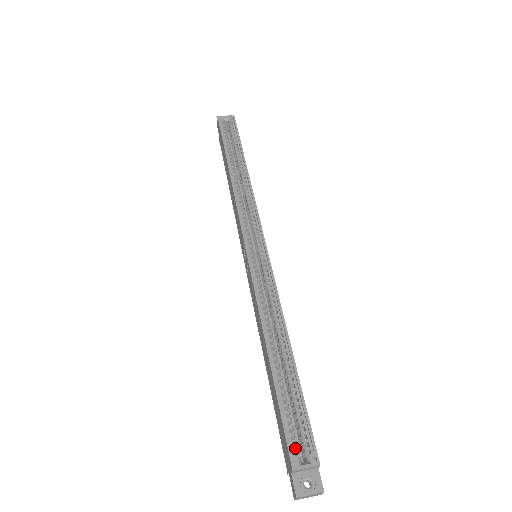
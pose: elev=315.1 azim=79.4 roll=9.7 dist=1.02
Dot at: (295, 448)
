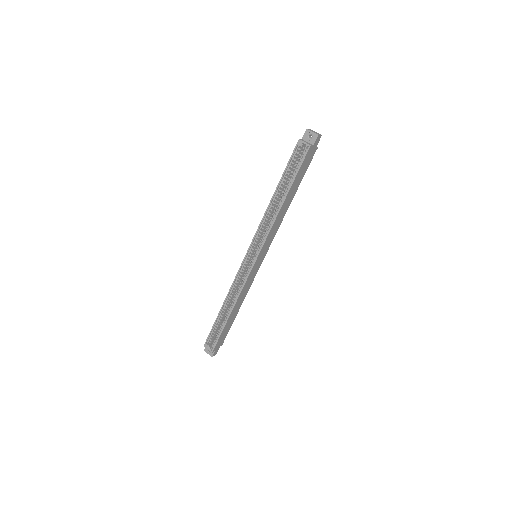
Dot at: (214, 339)
